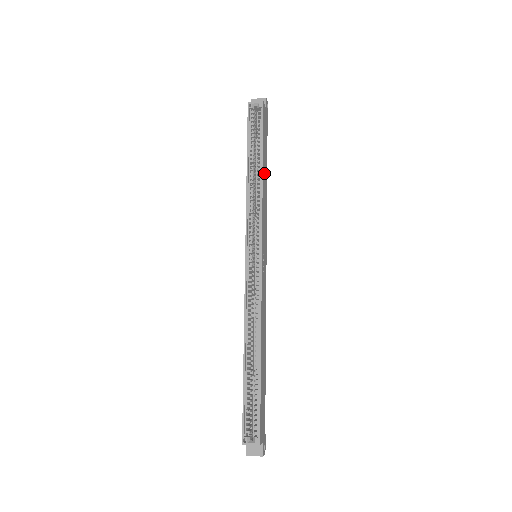
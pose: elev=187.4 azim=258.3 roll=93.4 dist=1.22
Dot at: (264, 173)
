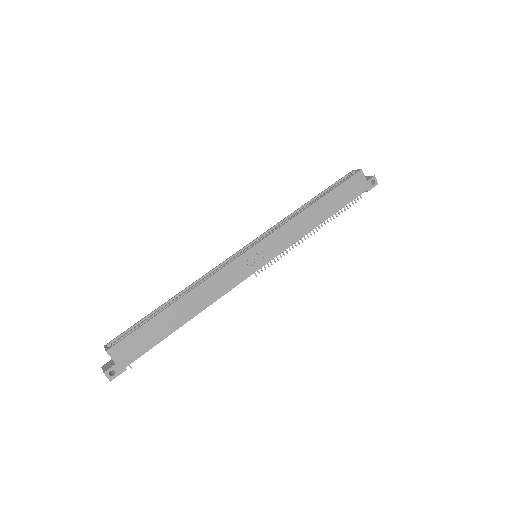
Dot at: (317, 210)
